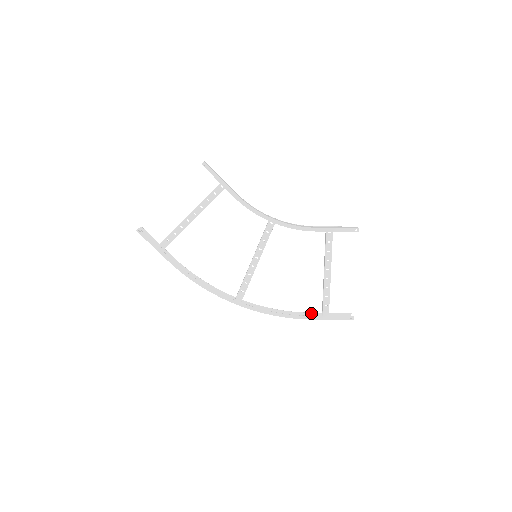
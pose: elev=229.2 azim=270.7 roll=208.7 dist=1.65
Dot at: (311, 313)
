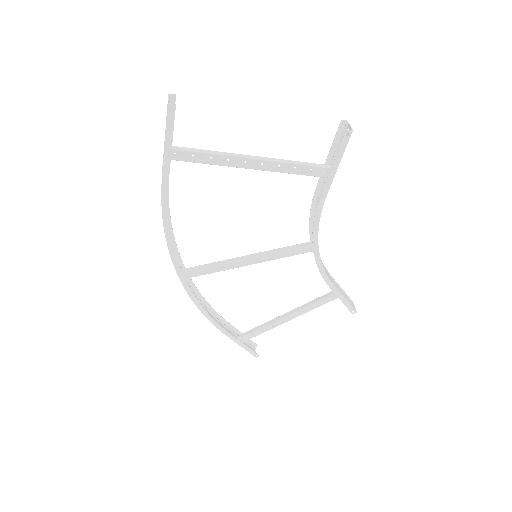
Dot at: (230, 324)
